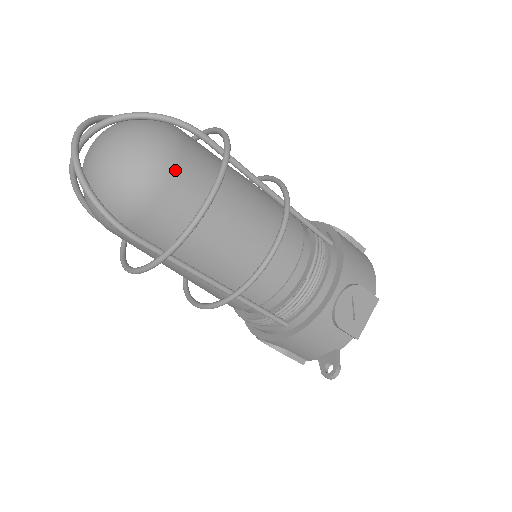
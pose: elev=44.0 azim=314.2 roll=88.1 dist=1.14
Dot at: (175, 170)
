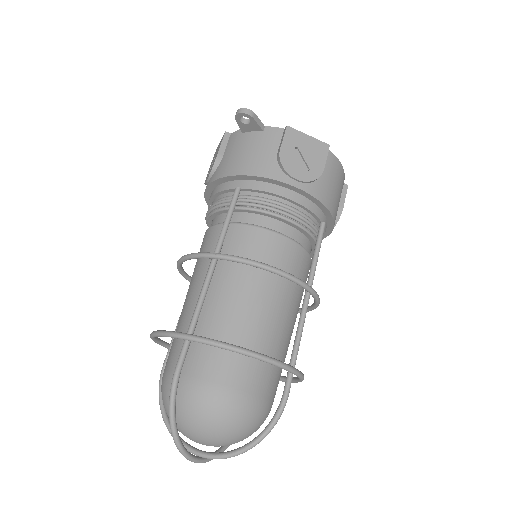
Dot at: occluded
